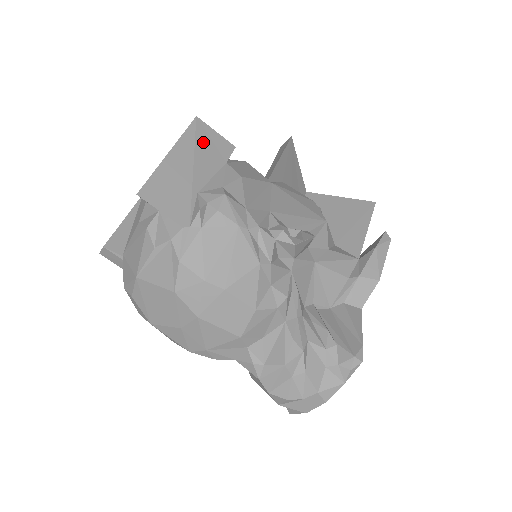
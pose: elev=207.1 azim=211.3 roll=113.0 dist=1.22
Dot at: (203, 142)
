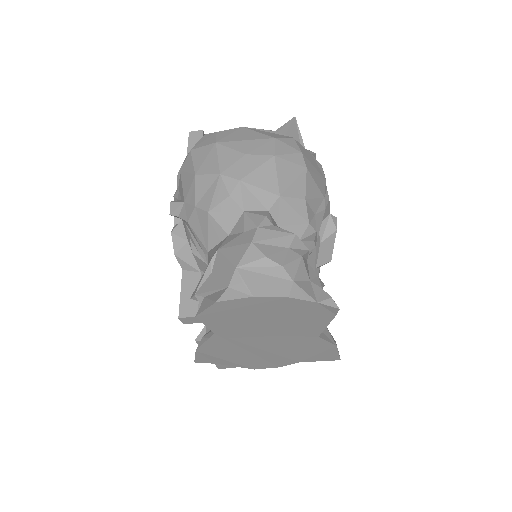
Dot at: occluded
